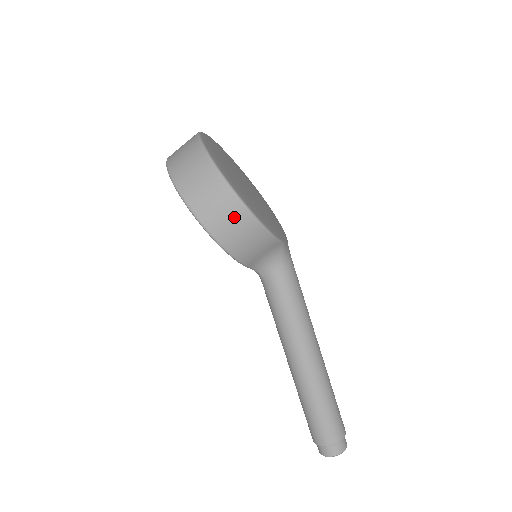
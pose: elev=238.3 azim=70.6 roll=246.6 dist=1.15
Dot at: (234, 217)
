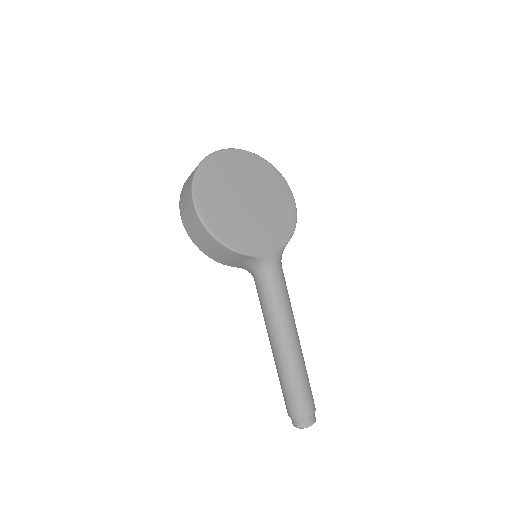
Dot at: (202, 235)
